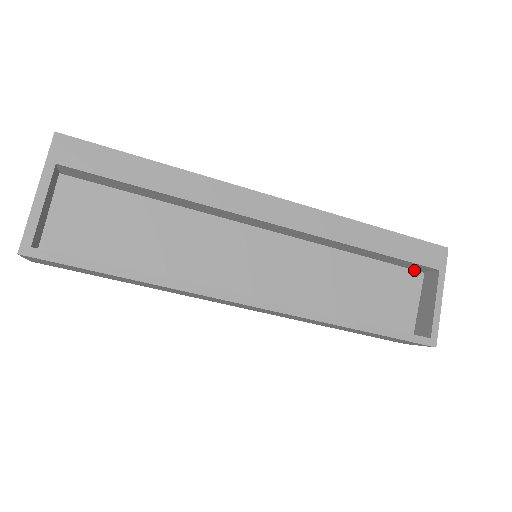
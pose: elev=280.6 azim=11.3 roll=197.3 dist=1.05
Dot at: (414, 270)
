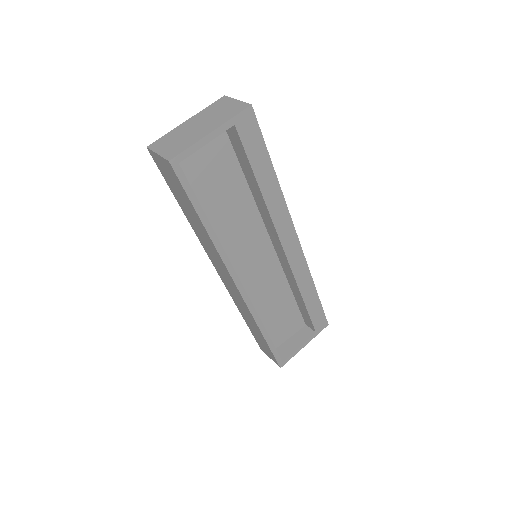
Dot at: (304, 320)
